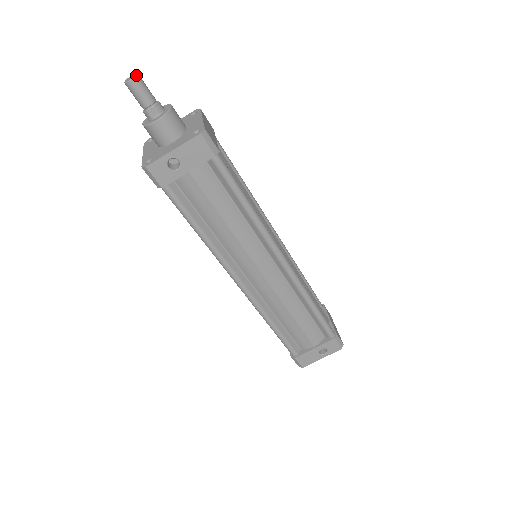
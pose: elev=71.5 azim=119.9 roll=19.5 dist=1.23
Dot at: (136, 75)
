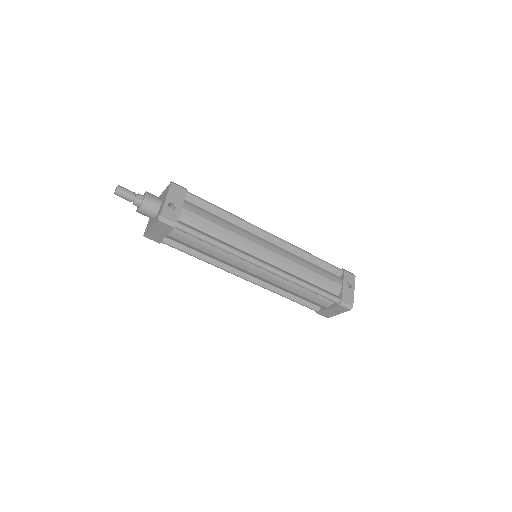
Dot at: (118, 185)
